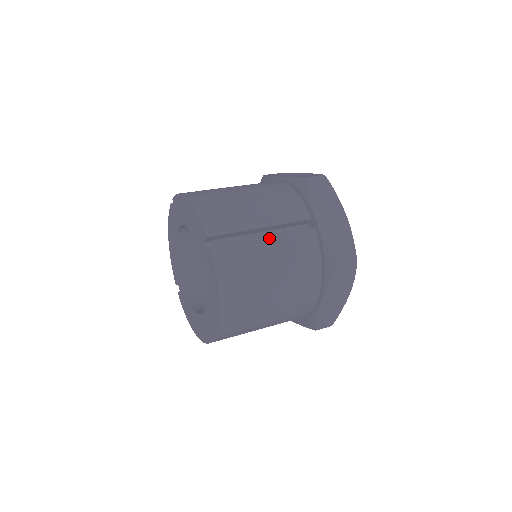
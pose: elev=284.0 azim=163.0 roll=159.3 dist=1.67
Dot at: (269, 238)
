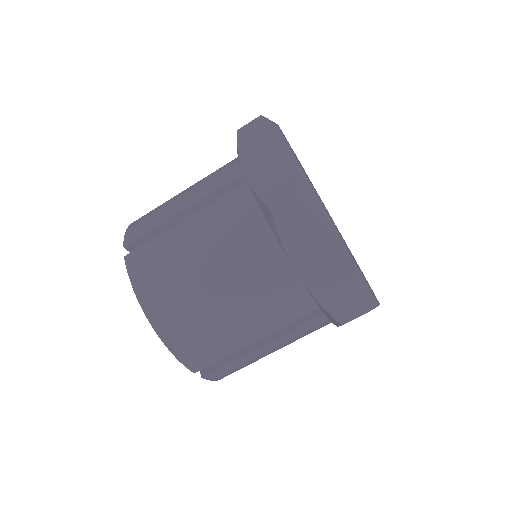
Dot at: (188, 219)
